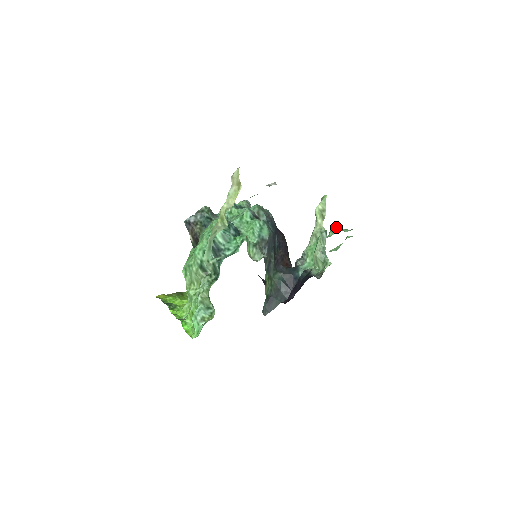
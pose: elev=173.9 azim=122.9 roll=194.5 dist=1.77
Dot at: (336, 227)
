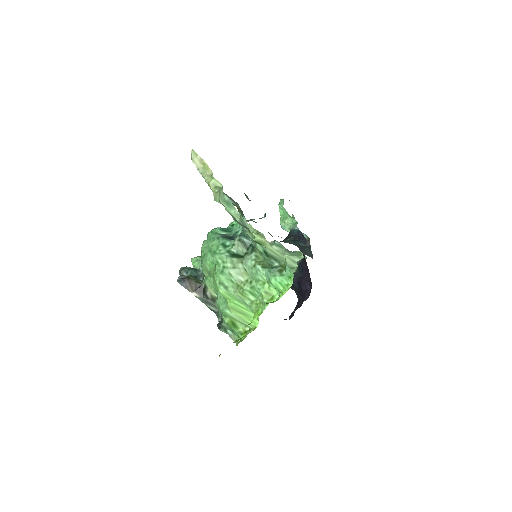
Dot at: (280, 200)
